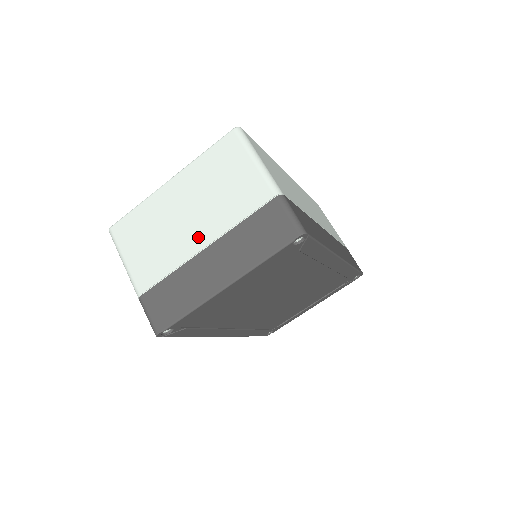
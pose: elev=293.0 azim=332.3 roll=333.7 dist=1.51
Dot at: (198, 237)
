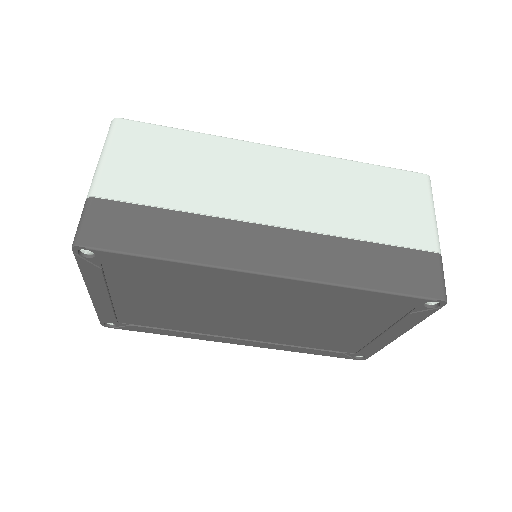
Dot at: occluded
